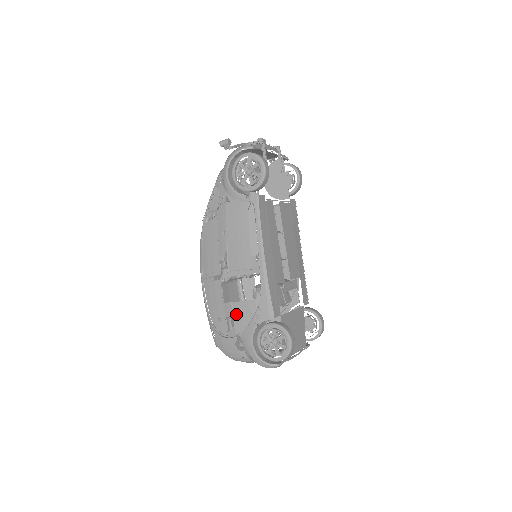
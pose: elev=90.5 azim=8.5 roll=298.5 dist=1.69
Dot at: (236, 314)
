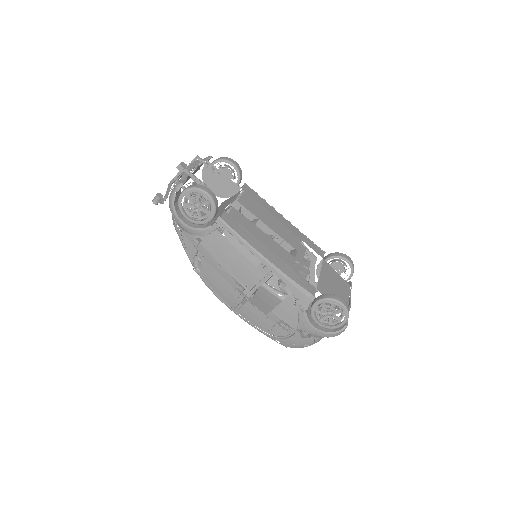
Dot at: (282, 316)
